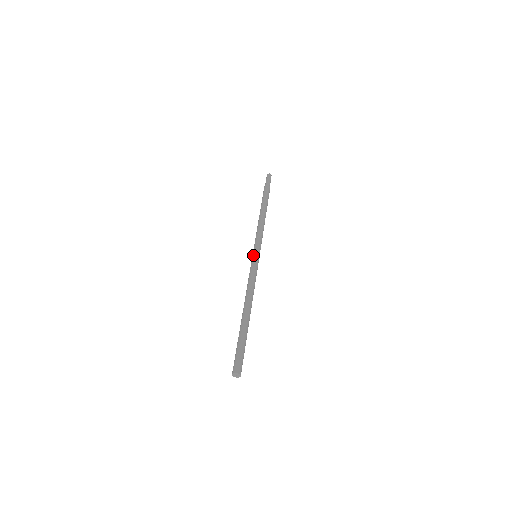
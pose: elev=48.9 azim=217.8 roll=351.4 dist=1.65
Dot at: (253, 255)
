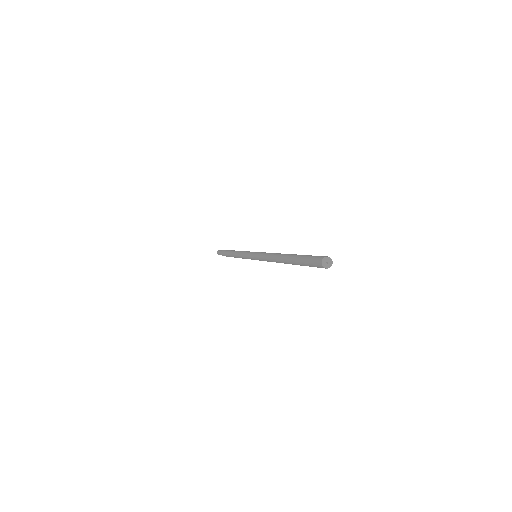
Dot at: (252, 255)
